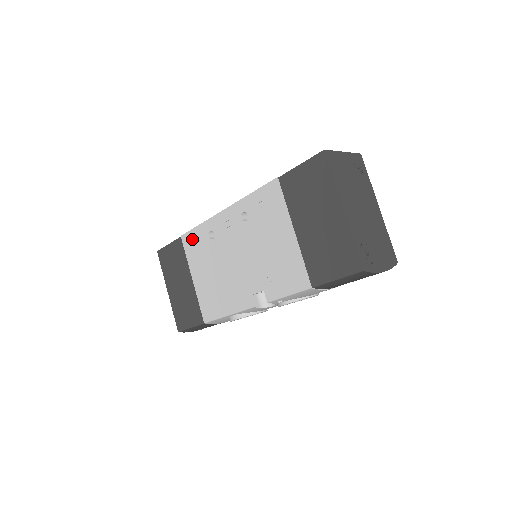
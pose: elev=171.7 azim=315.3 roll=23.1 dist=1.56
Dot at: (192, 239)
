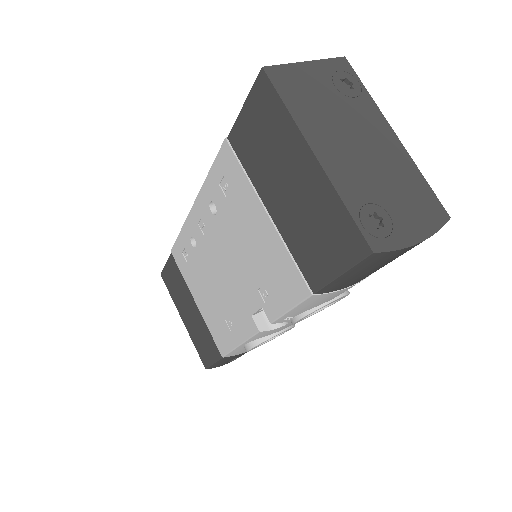
Dot at: (180, 253)
